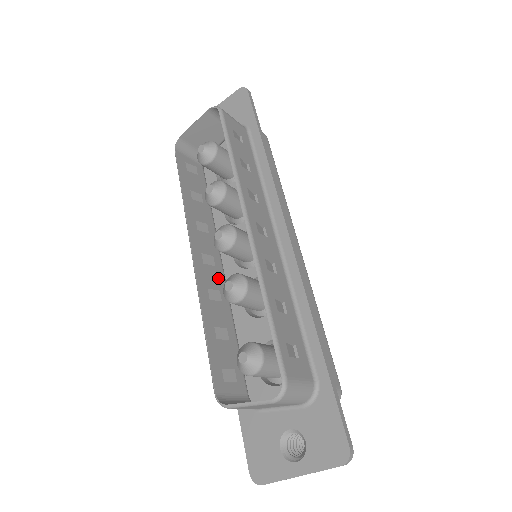
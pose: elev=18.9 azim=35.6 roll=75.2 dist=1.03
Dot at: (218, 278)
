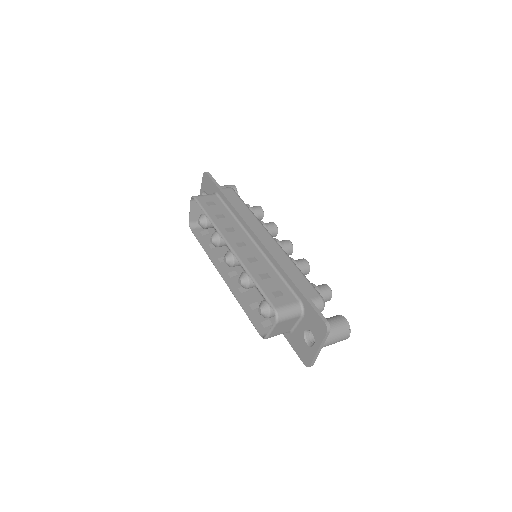
Dot at: occluded
